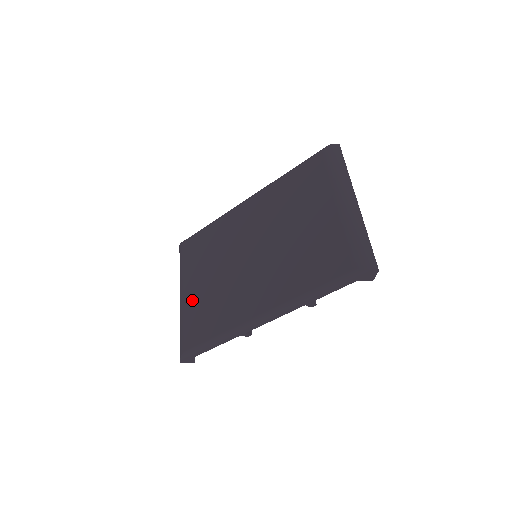
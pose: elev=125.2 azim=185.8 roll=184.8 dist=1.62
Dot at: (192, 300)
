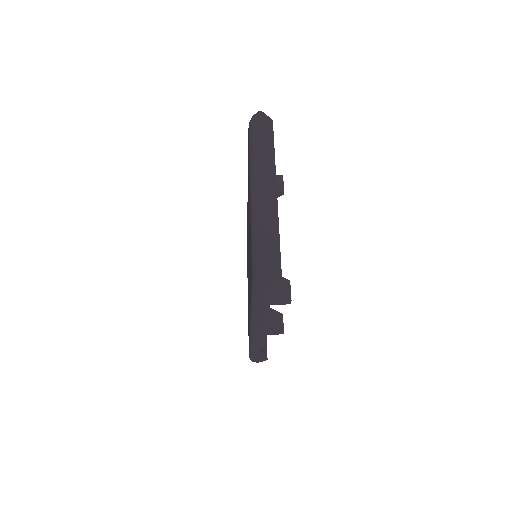
Dot at: occluded
